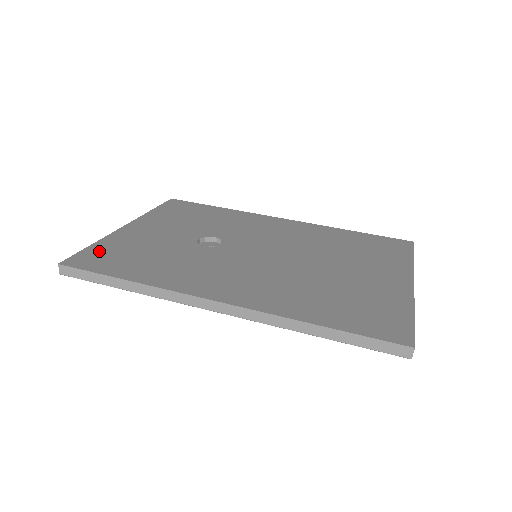
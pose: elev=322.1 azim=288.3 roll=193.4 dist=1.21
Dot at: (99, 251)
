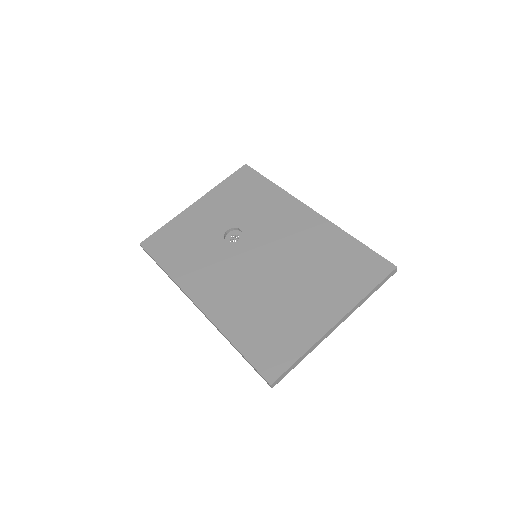
Dot at: (164, 234)
